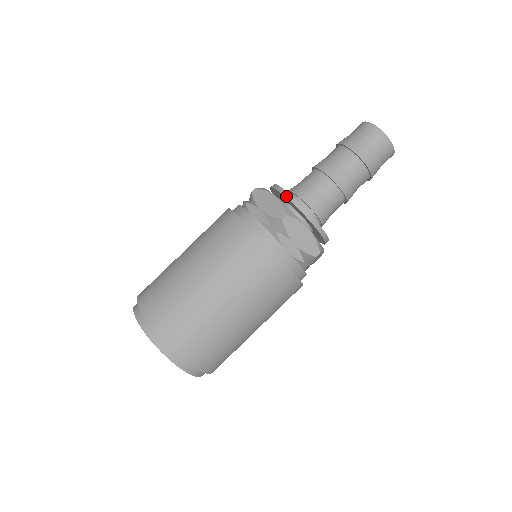
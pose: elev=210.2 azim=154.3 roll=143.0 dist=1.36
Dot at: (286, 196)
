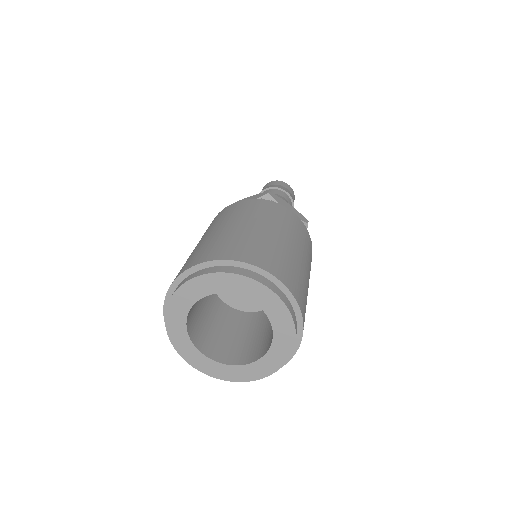
Dot at: occluded
